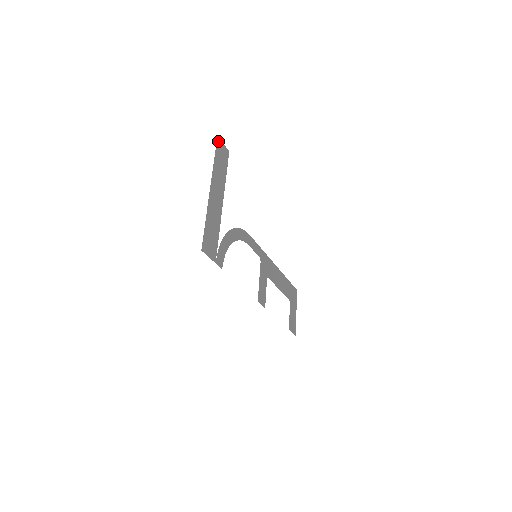
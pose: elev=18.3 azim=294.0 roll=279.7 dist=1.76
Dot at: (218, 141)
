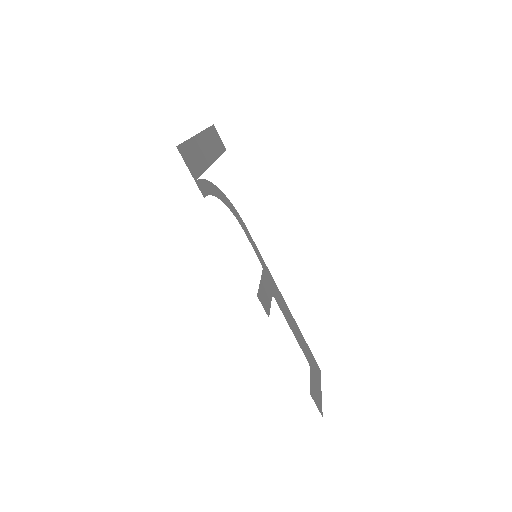
Dot at: (213, 128)
